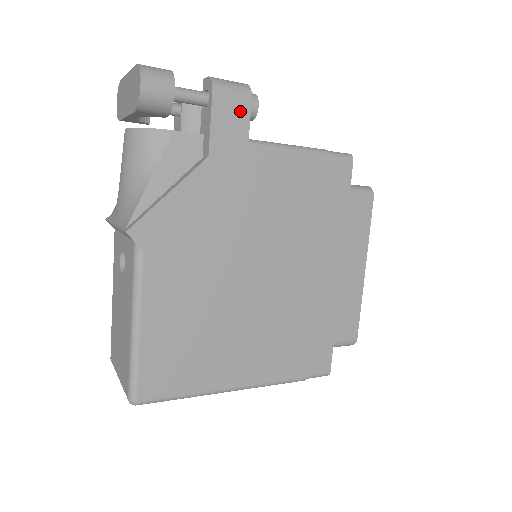
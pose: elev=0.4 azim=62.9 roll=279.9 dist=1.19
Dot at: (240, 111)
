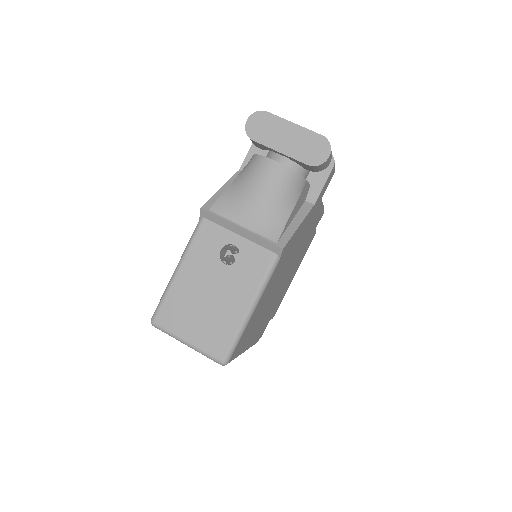
Dot at: (330, 179)
